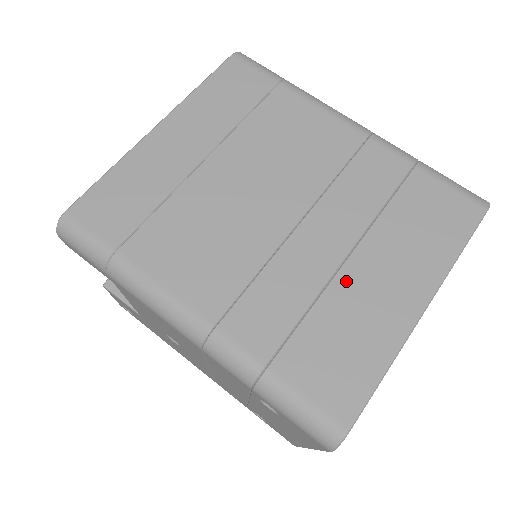
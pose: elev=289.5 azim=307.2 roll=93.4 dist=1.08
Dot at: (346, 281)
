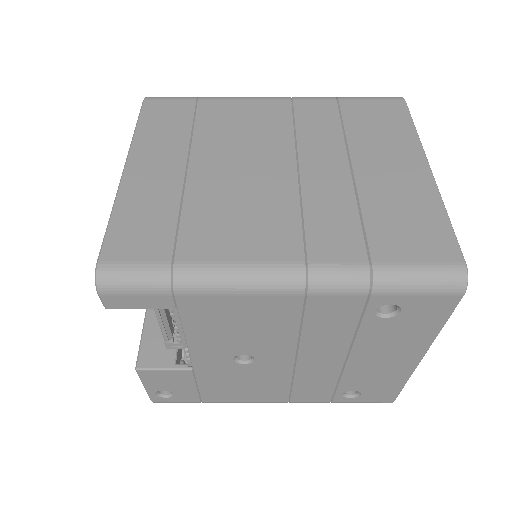
Dot at: (366, 181)
